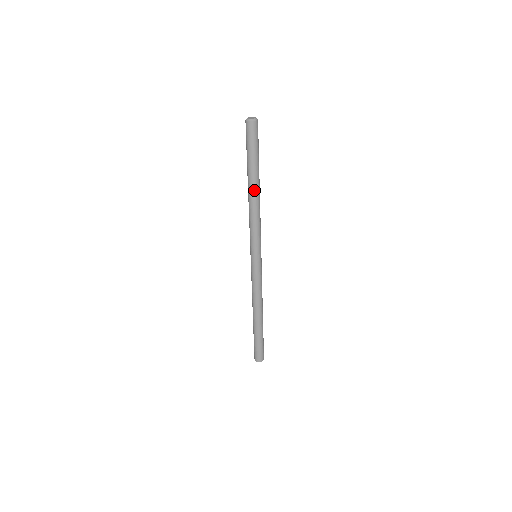
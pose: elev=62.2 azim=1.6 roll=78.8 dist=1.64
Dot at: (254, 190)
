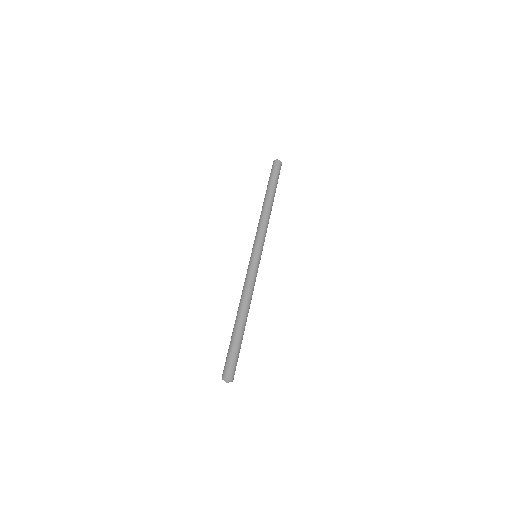
Dot at: (271, 201)
